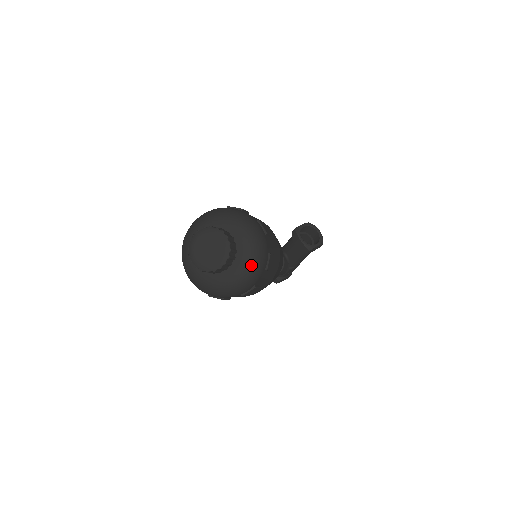
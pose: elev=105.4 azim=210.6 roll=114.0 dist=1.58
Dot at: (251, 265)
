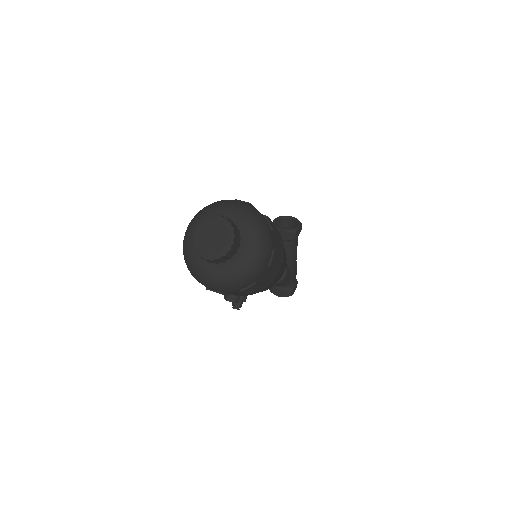
Dot at: (257, 228)
